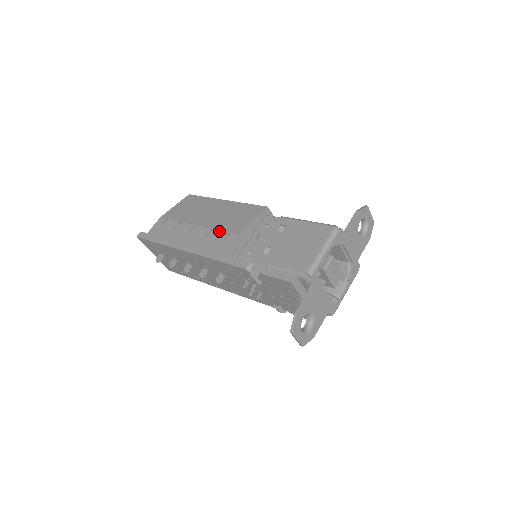
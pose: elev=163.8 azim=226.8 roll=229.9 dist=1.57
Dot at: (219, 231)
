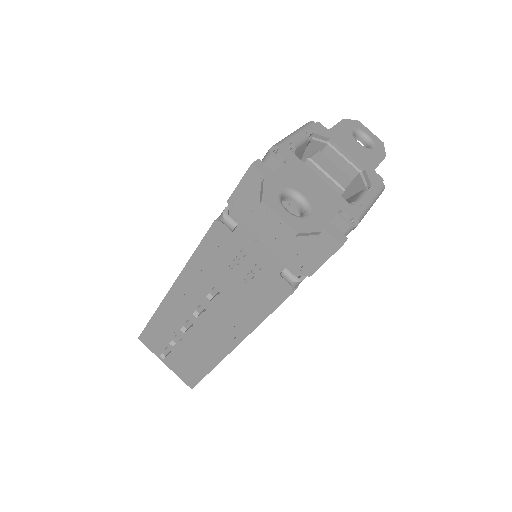
Dot at: occluded
